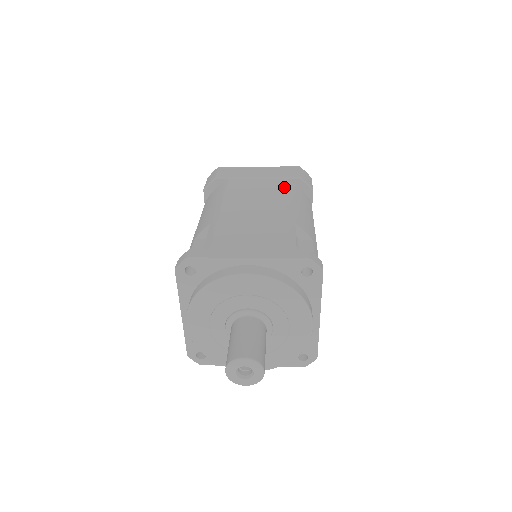
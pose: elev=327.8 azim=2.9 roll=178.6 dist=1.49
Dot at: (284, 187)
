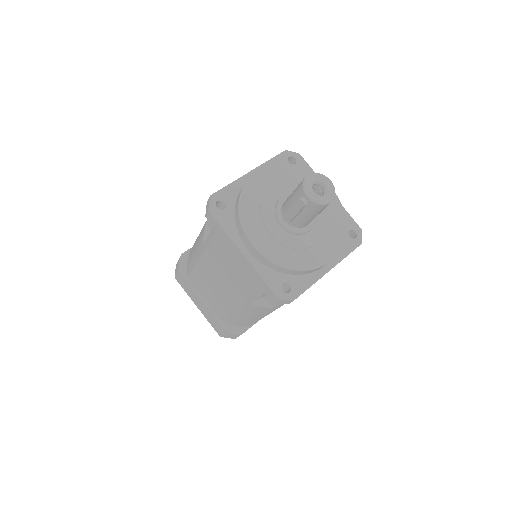
Dot at: occluded
